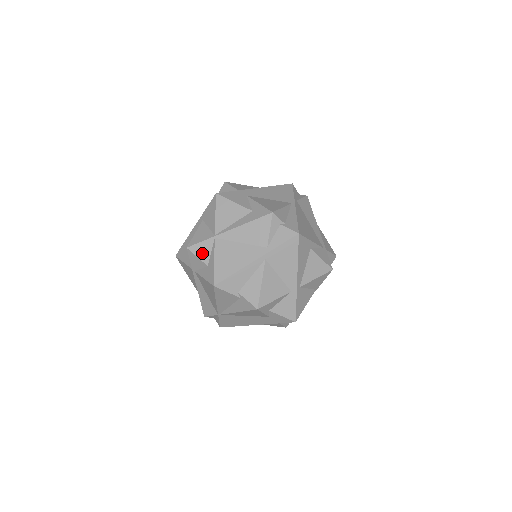
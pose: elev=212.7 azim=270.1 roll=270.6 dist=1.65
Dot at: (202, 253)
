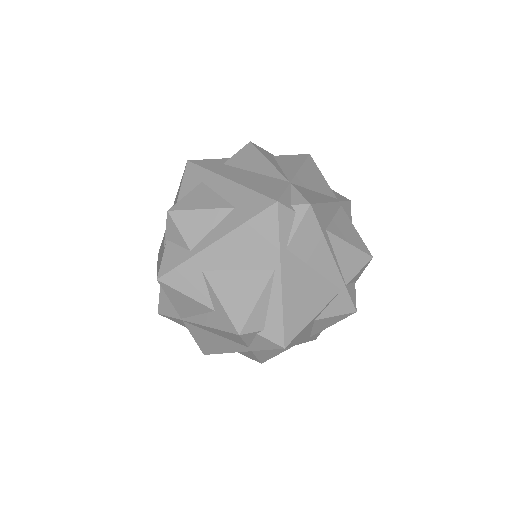
Dot at: (177, 322)
